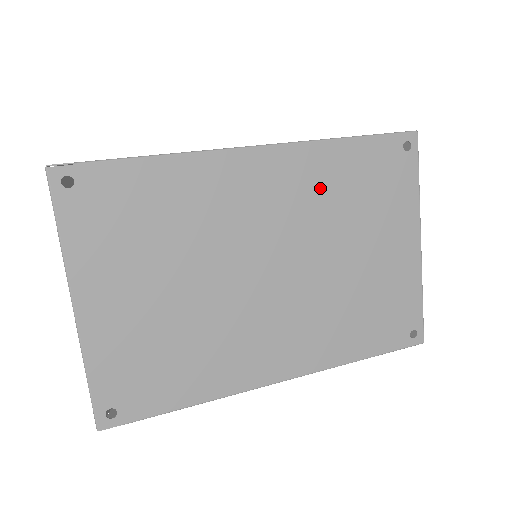
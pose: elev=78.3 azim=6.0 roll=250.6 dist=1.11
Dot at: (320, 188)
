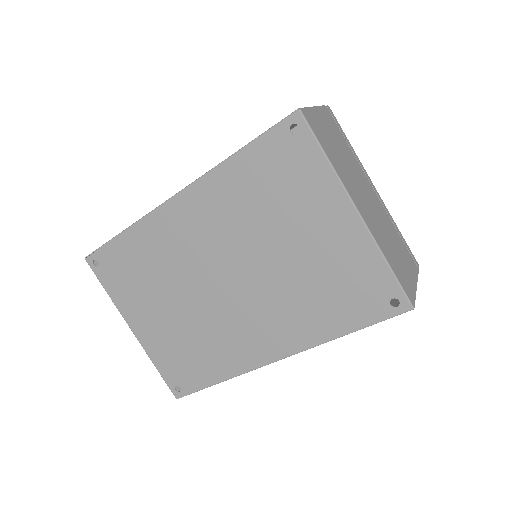
Dot at: (233, 204)
